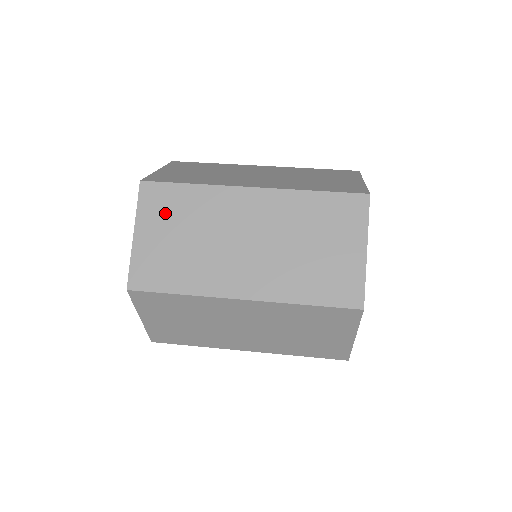
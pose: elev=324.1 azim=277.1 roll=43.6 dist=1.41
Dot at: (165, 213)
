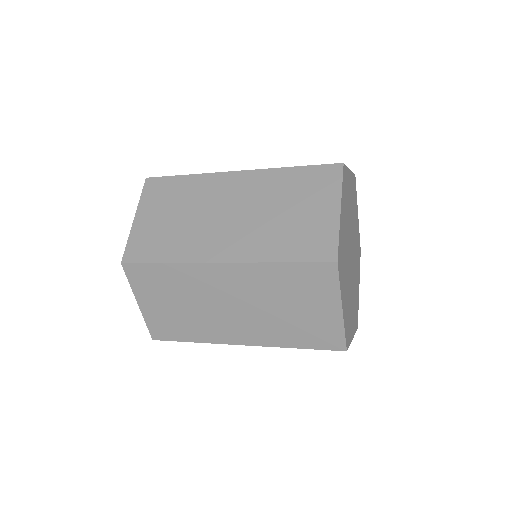
Dot at: occluded
